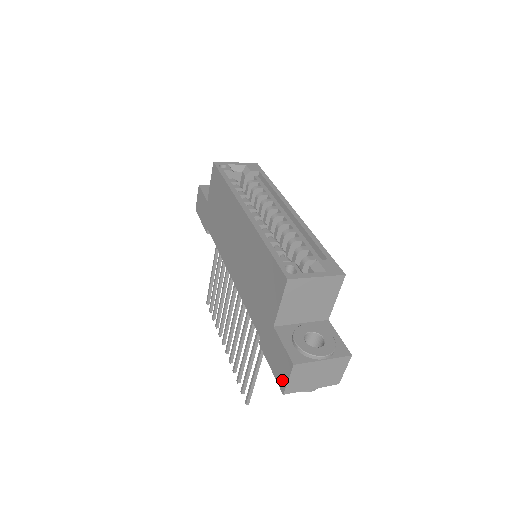
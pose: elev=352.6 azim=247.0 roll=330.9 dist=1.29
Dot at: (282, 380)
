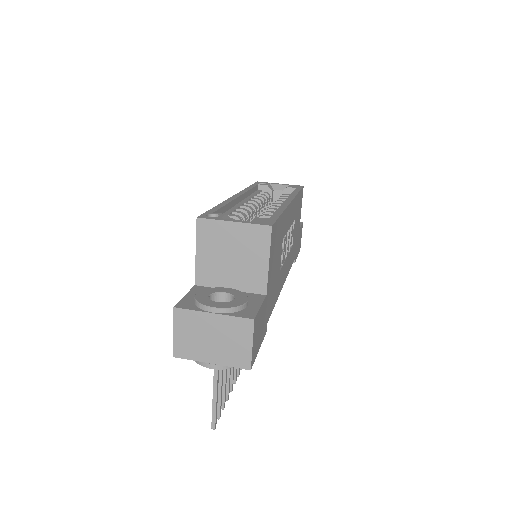
Dot at: occluded
